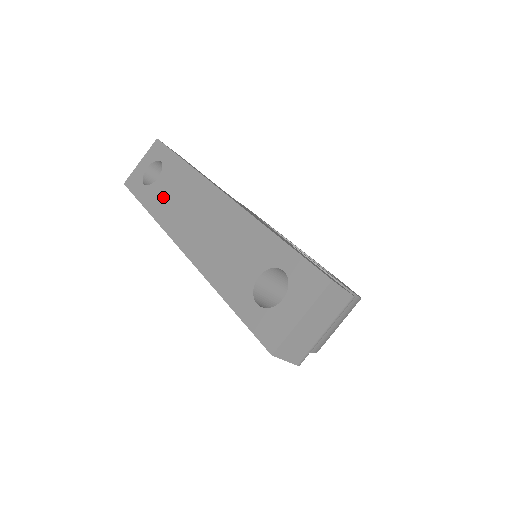
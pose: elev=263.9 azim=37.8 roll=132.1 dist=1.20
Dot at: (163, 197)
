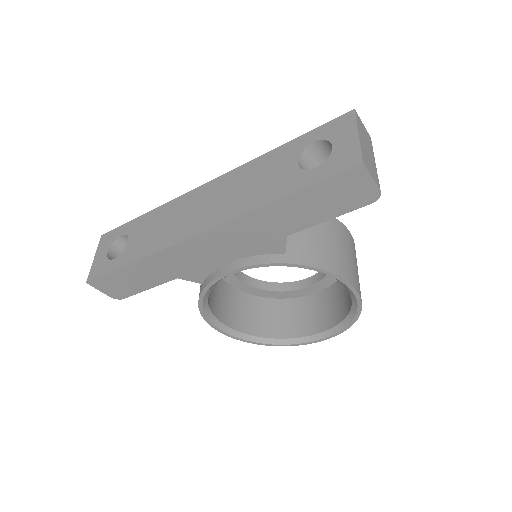
Dot at: (147, 240)
